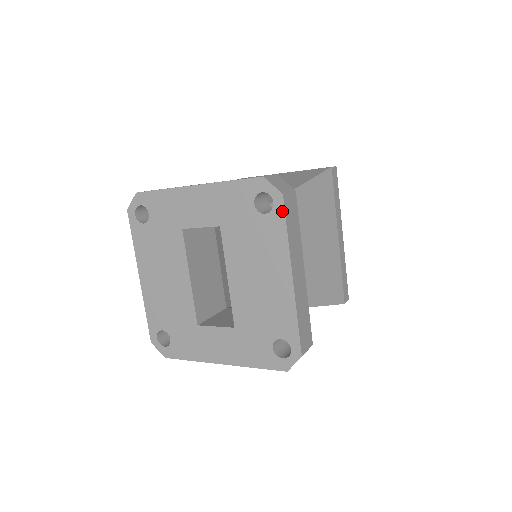
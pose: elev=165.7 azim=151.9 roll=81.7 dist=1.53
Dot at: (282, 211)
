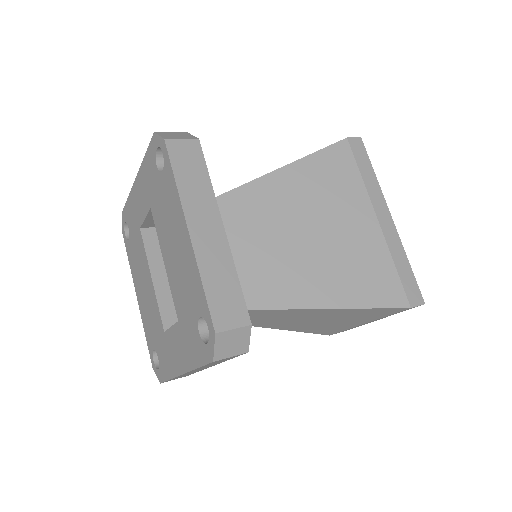
Dot at: (168, 158)
